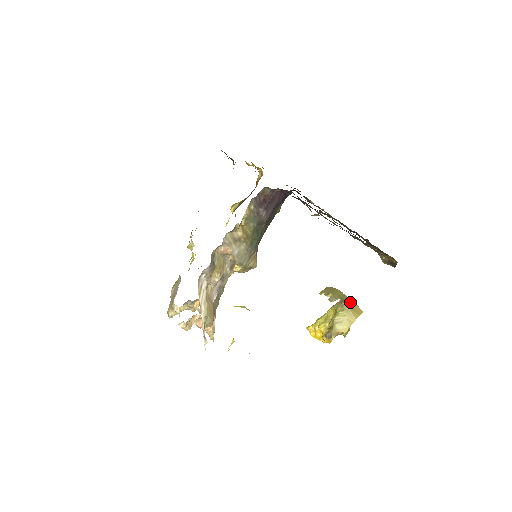
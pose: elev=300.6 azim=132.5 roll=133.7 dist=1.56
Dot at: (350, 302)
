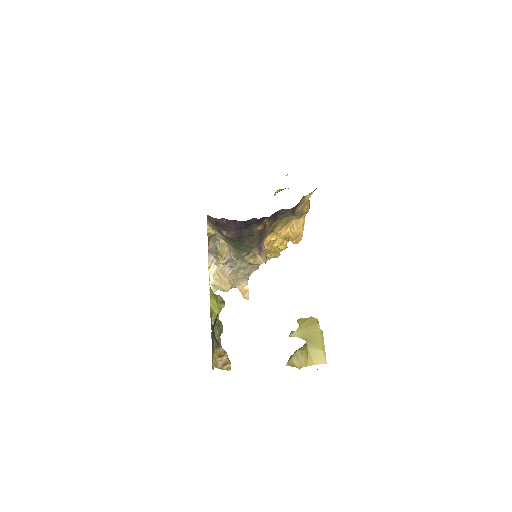
Dot at: (315, 346)
